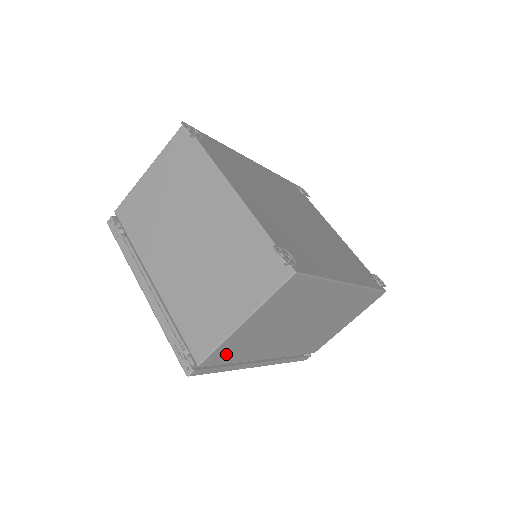
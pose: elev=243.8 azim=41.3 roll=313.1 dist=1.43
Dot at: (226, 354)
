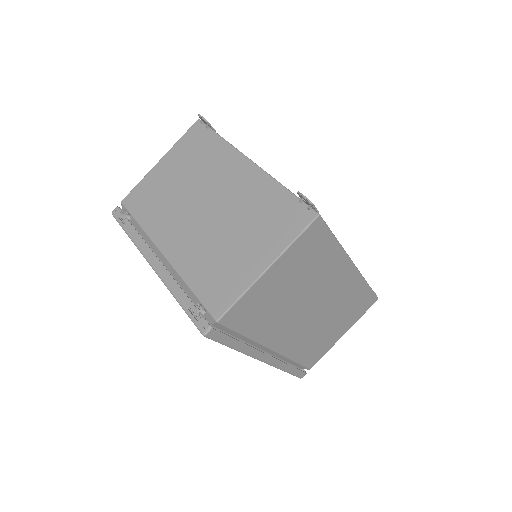
Dot at: (243, 317)
